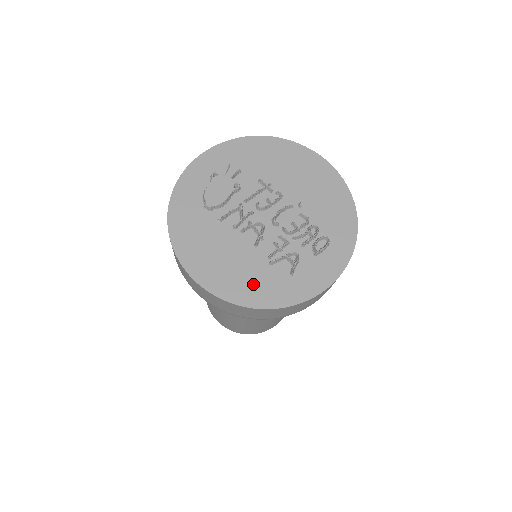
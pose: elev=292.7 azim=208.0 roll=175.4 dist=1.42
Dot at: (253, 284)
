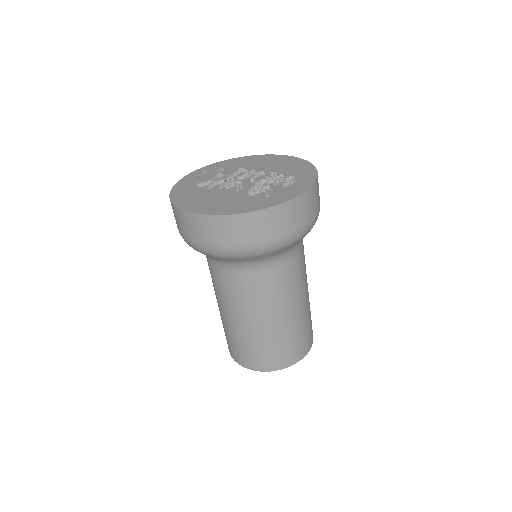
Dot at: (236, 205)
